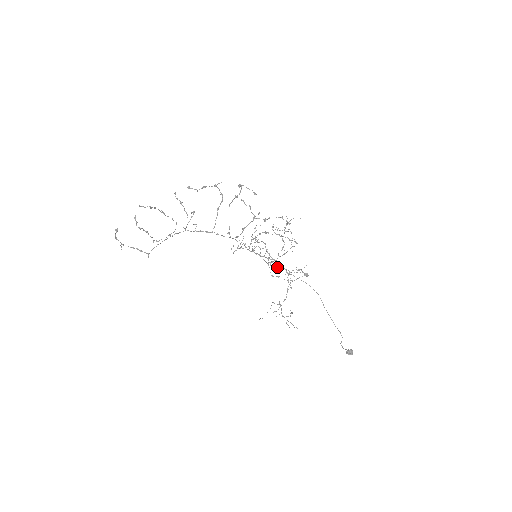
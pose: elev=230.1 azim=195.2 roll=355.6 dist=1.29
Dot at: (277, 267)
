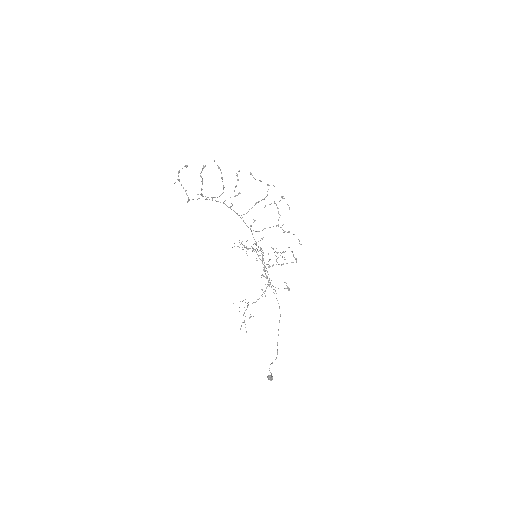
Dot at: occluded
